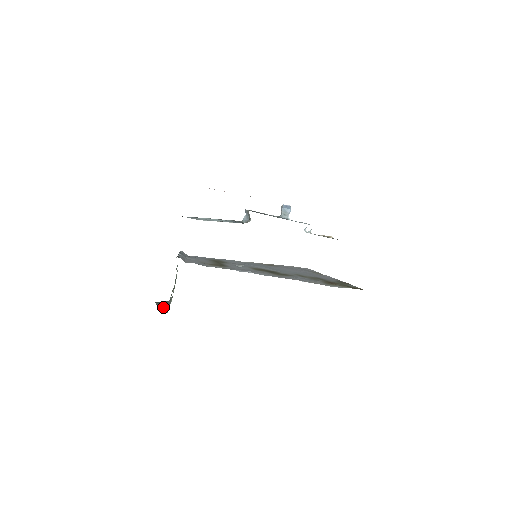
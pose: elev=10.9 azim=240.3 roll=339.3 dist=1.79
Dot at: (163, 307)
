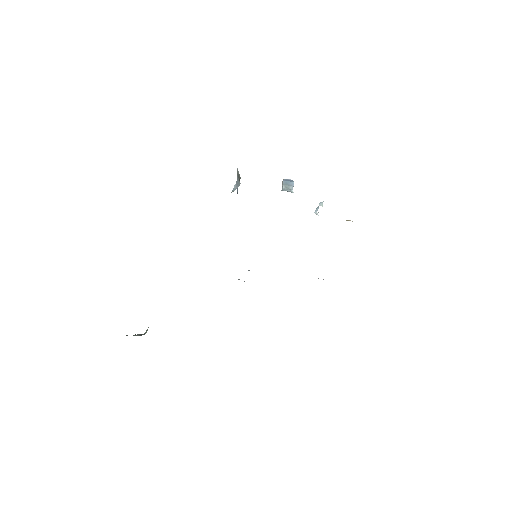
Dot at: occluded
